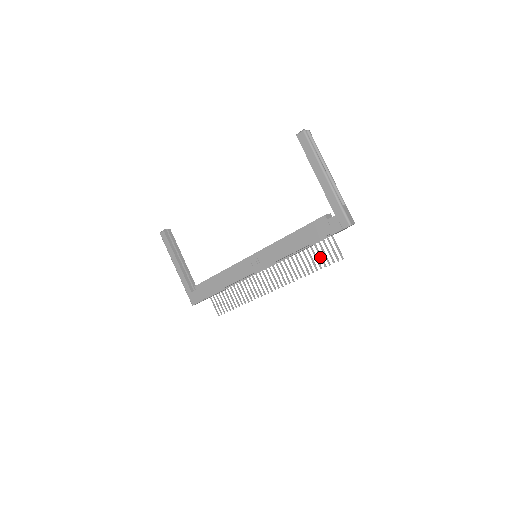
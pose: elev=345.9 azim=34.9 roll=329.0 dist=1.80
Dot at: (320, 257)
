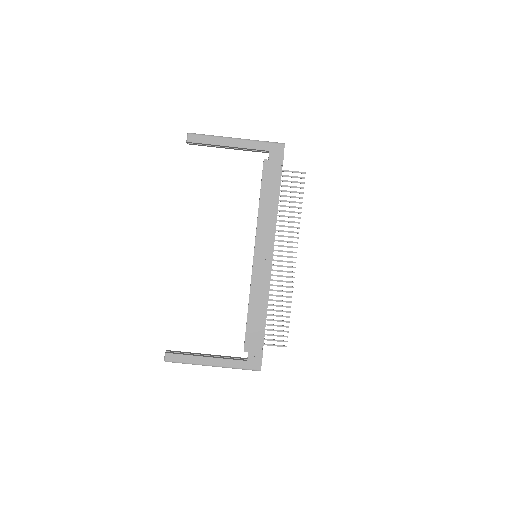
Dot at: (293, 192)
